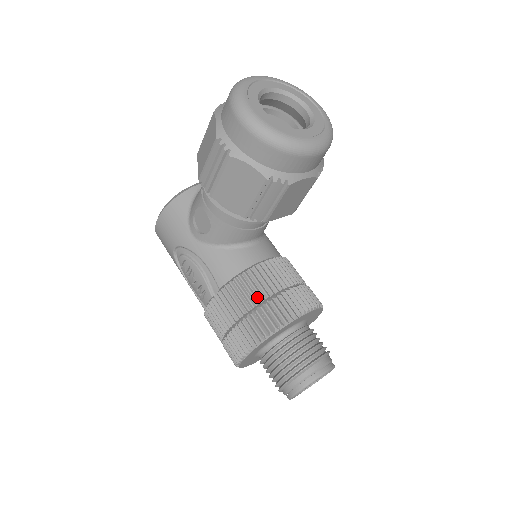
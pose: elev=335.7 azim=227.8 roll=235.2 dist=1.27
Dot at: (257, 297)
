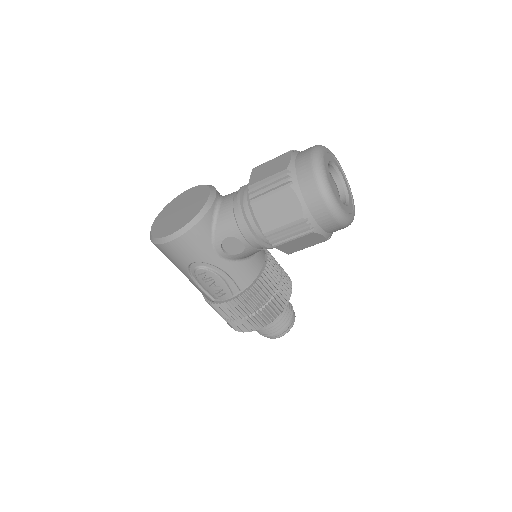
Dot at: (270, 292)
